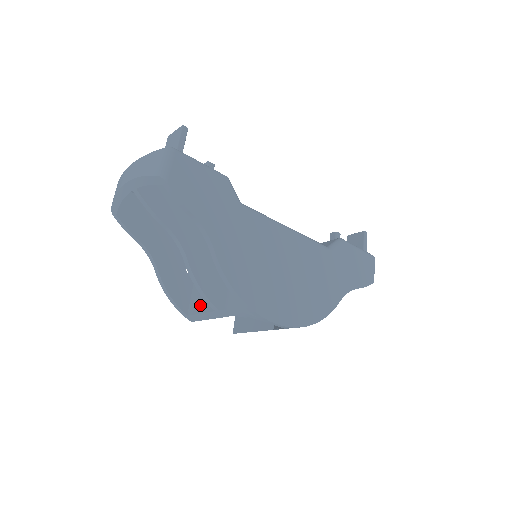
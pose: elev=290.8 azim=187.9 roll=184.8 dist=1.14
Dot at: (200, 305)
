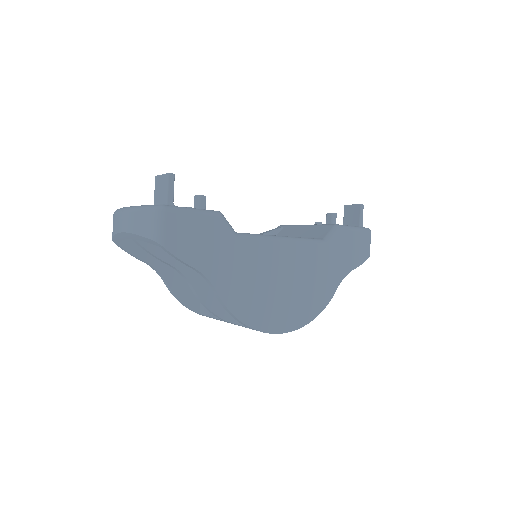
Dot at: occluded
